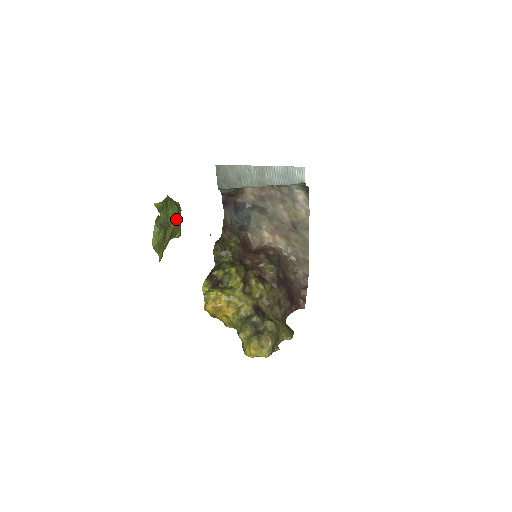
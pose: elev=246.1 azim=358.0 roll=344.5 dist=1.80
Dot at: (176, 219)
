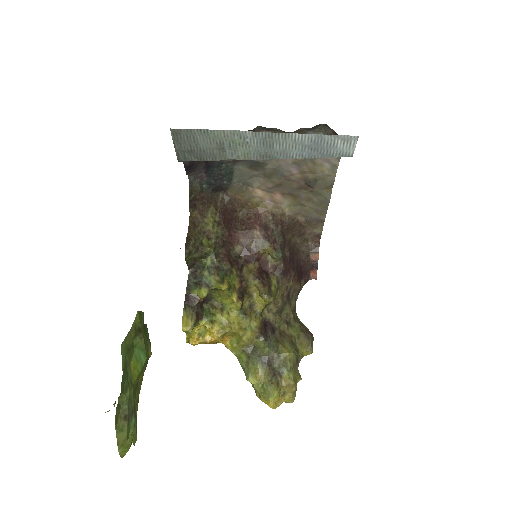
Dot at: (145, 361)
